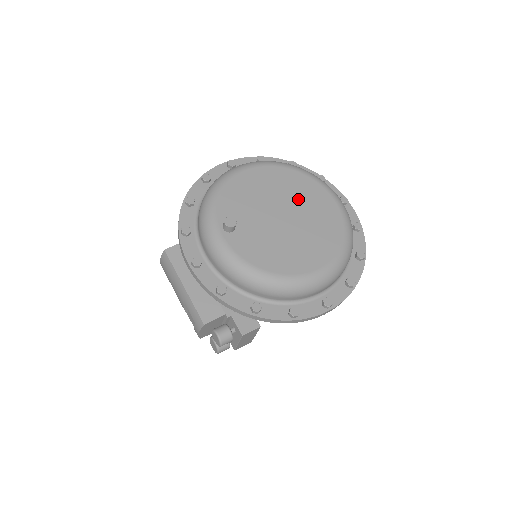
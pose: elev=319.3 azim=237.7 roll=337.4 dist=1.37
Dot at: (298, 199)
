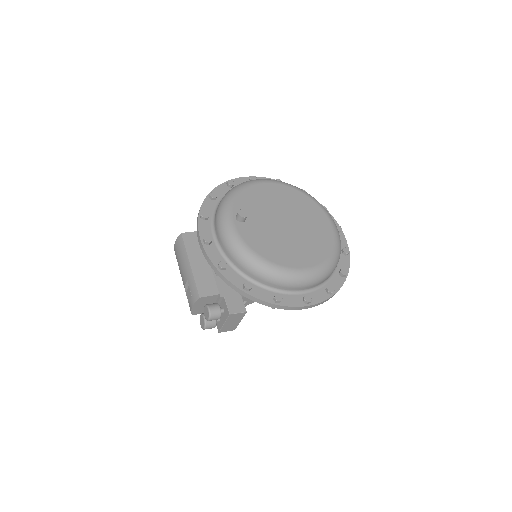
Dot at: (301, 214)
